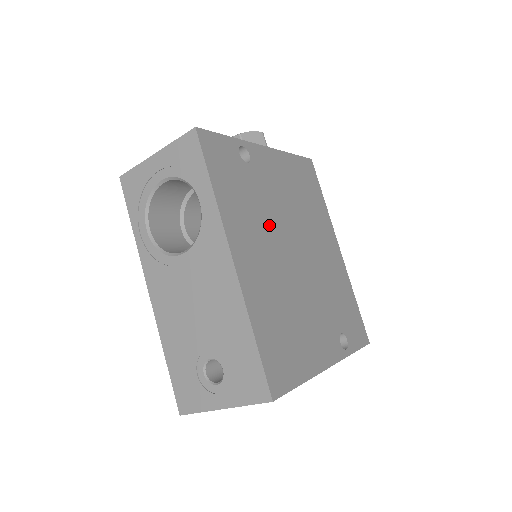
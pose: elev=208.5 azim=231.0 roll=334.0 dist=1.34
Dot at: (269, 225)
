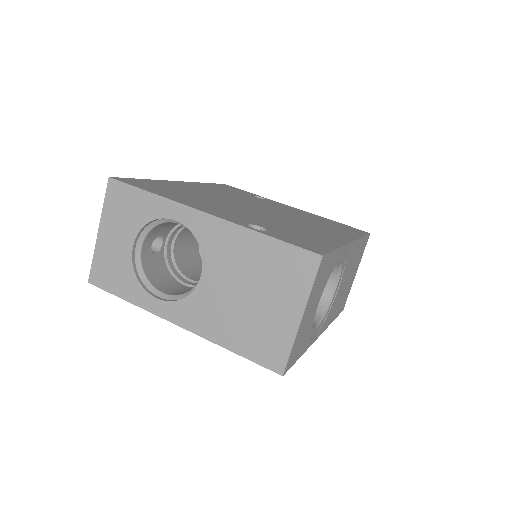
Dot at: (241, 199)
